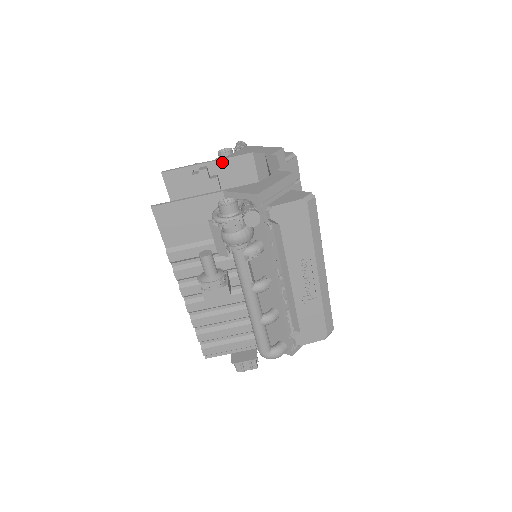
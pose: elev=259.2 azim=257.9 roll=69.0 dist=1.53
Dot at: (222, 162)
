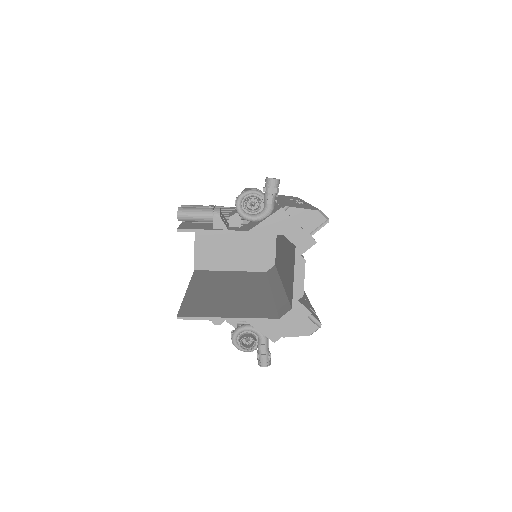
Dot at: (247, 233)
